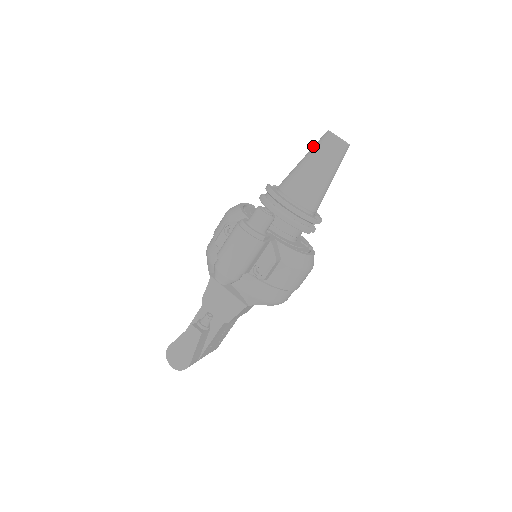
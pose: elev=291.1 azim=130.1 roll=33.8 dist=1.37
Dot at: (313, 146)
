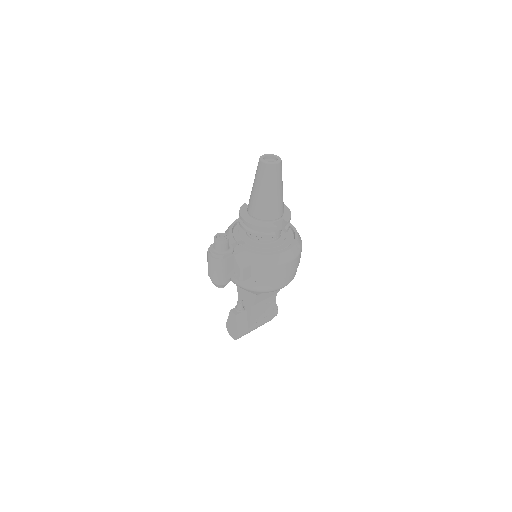
Dot at: occluded
